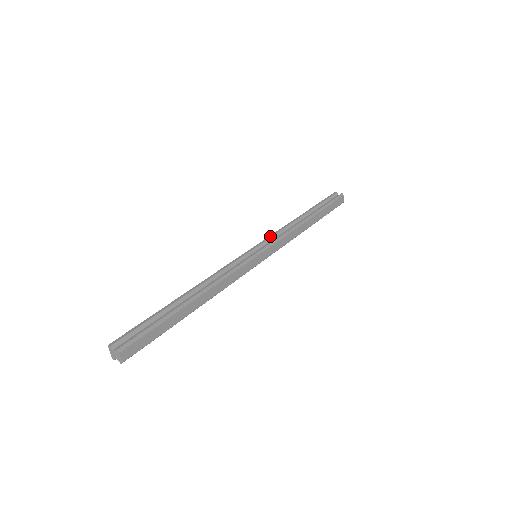
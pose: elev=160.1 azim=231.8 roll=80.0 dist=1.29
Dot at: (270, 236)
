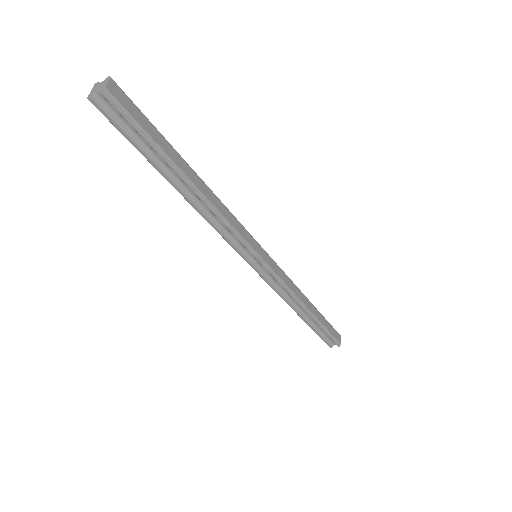
Dot at: occluded
